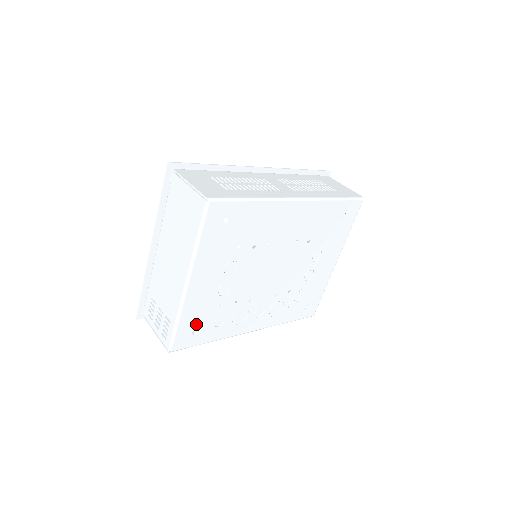
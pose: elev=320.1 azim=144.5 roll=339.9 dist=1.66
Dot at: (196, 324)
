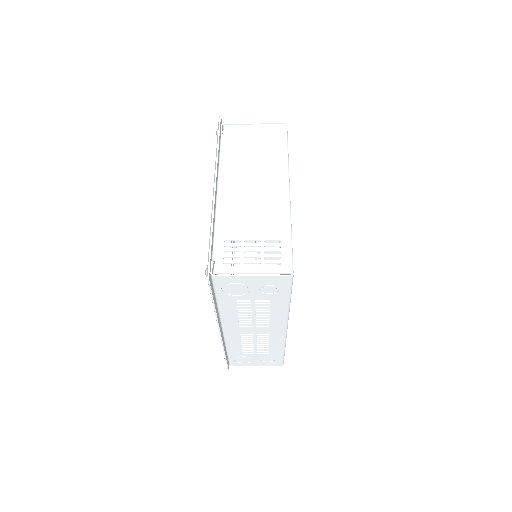
Dot at: occluded
